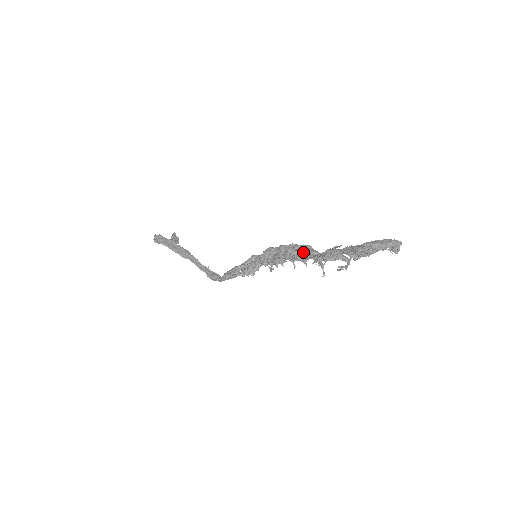
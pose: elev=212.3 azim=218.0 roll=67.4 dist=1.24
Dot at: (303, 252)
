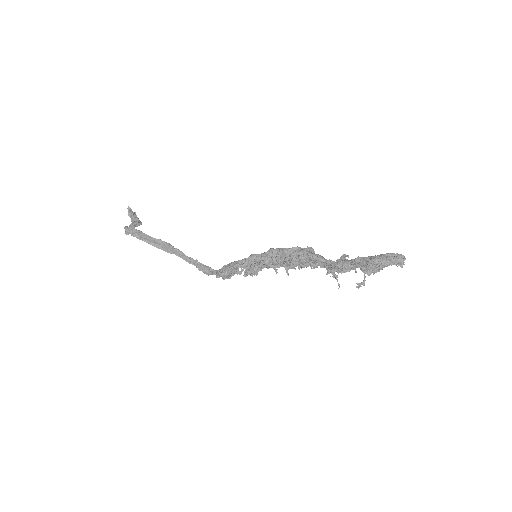
Dot at: (311, 259)
